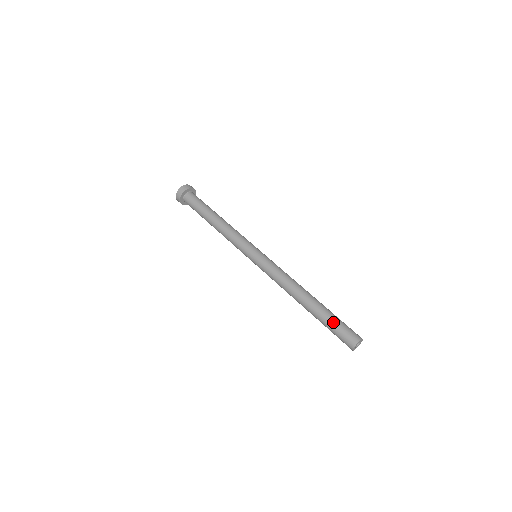
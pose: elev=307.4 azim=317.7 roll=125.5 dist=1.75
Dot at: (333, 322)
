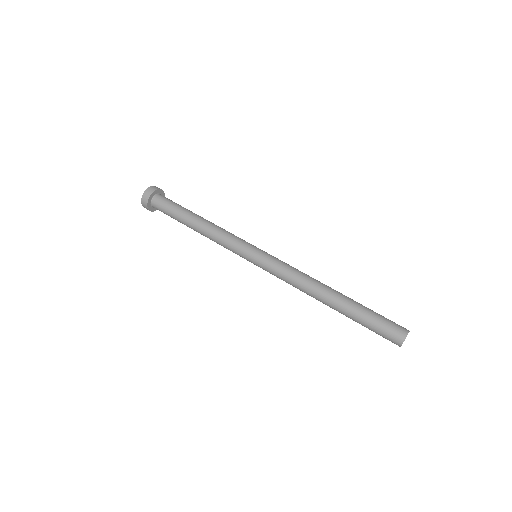
Dot at: (368, 322)
